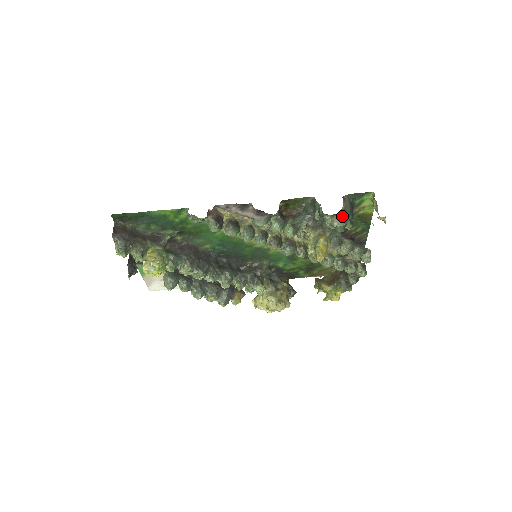
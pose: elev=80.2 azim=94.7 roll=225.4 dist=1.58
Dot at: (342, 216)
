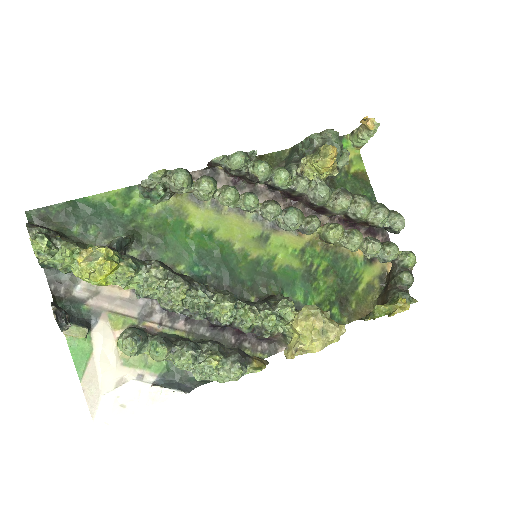
Dot at: (335, 180)
